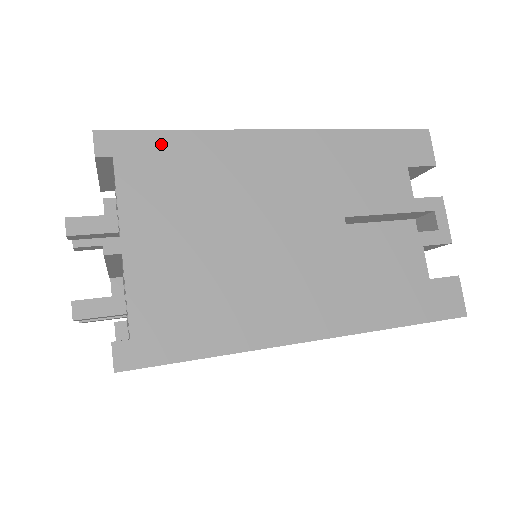
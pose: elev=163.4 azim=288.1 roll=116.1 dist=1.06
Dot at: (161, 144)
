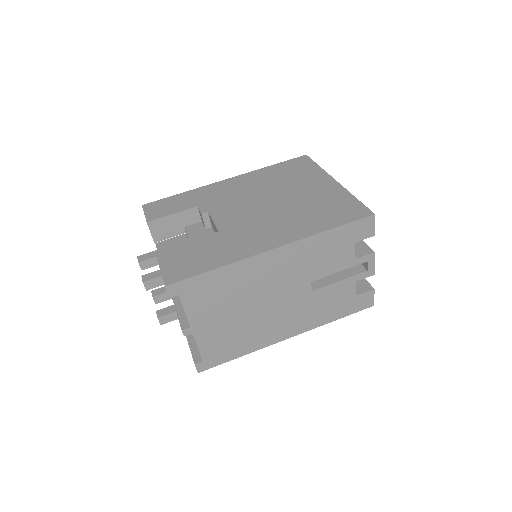
Dot at: (204, 280)
